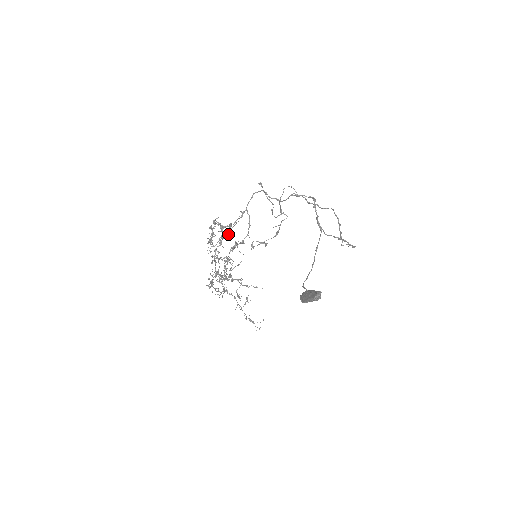
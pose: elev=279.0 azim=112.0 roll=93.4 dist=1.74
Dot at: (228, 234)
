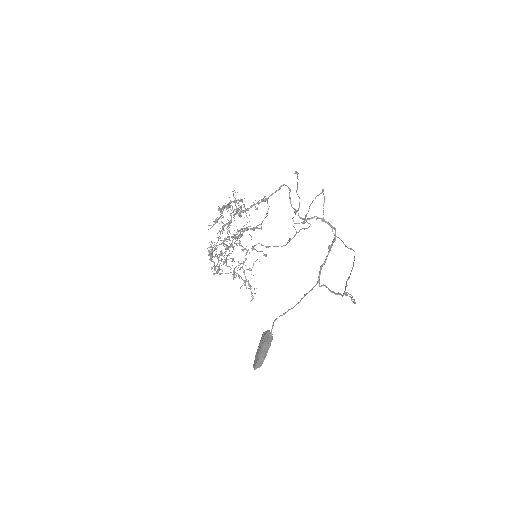
Dot at: occluded
